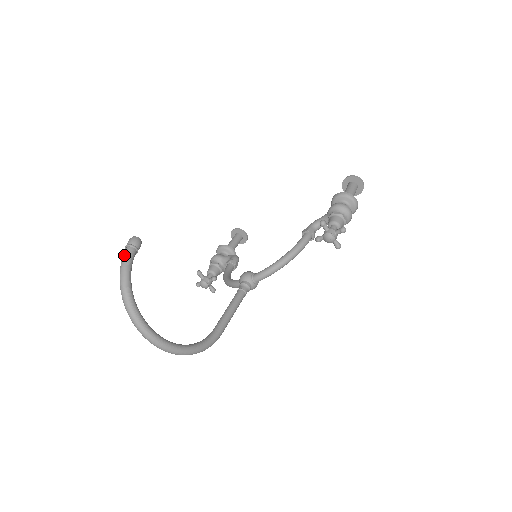
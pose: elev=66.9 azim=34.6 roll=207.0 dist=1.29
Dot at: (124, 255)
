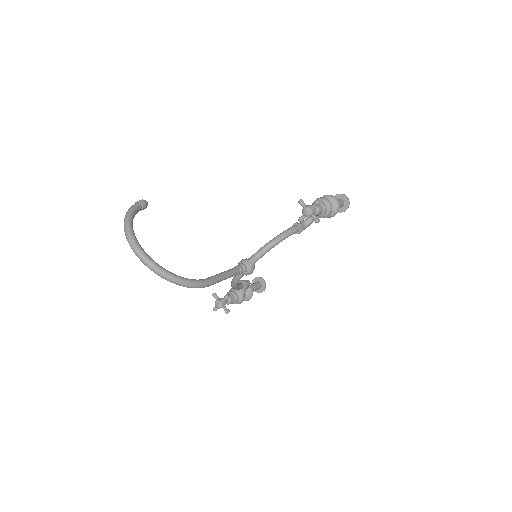
Dot at: (131, 206)
